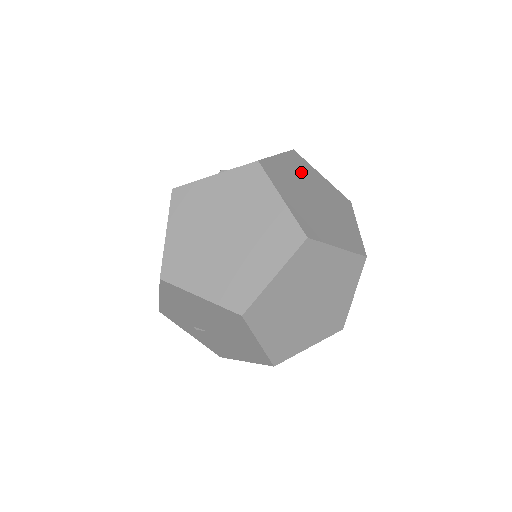
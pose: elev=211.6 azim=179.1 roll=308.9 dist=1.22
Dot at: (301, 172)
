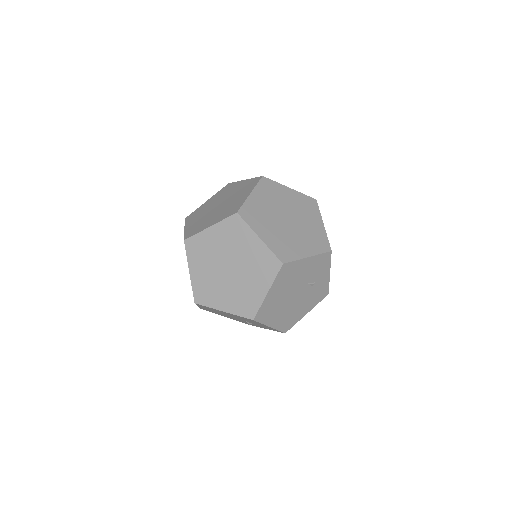
Dot at: (299, 206)
